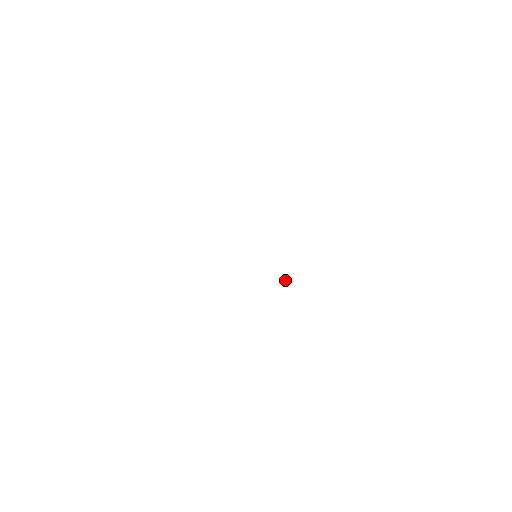
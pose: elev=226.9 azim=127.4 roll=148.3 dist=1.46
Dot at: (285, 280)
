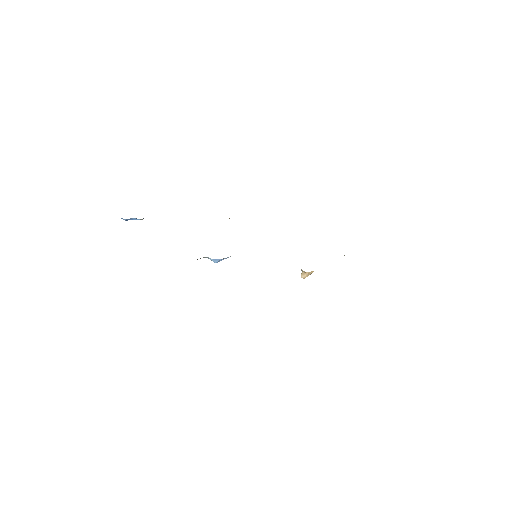
Dot at: occluded
